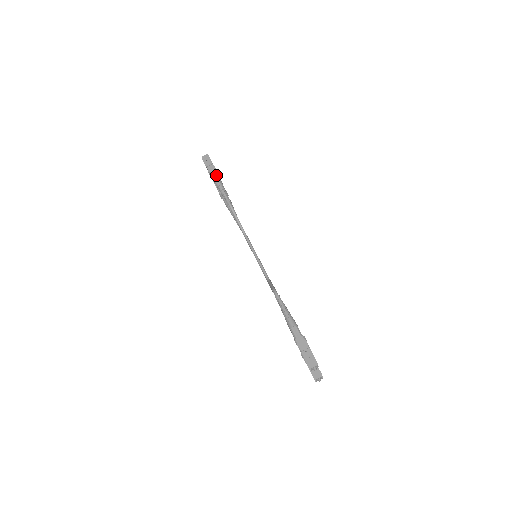
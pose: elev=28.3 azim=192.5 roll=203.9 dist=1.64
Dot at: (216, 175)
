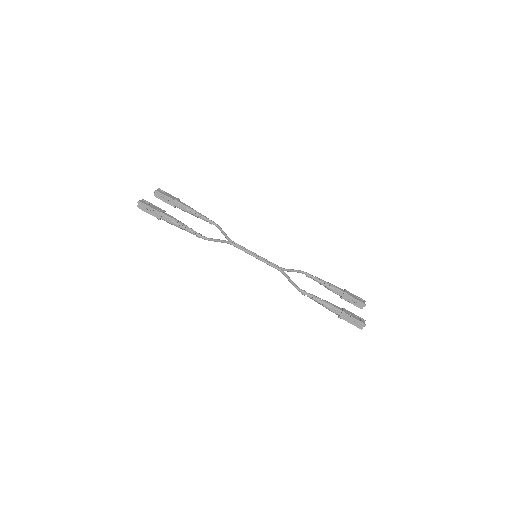
Dot at: (167, 218)
